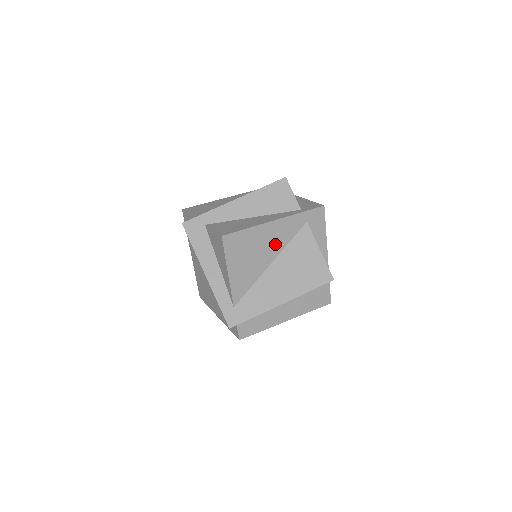
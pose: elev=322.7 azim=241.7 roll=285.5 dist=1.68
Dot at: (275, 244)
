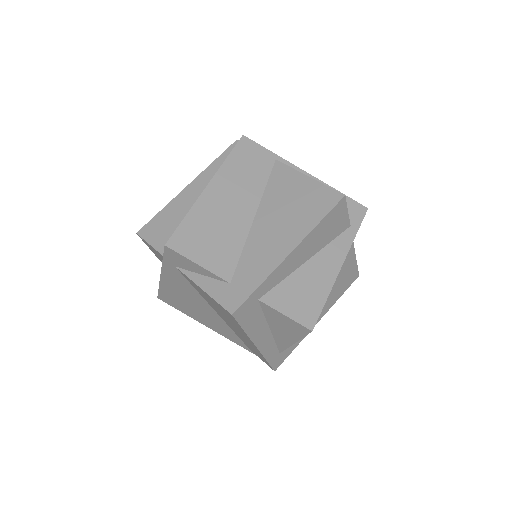
Dot at: occluded
